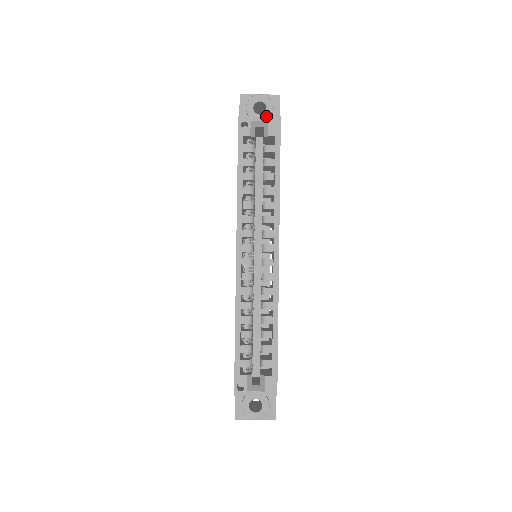
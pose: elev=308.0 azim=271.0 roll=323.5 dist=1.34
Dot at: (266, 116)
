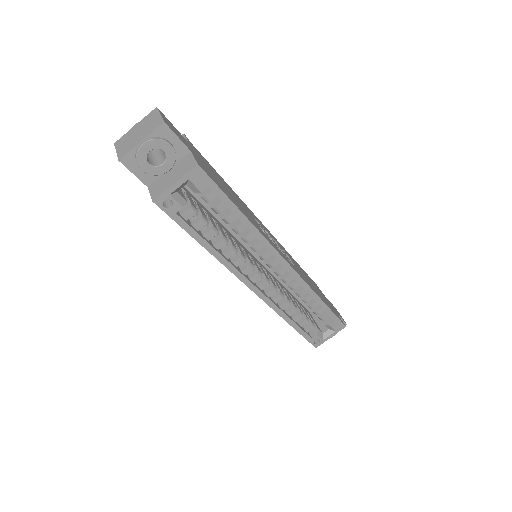
Dot at: (182, 177)
